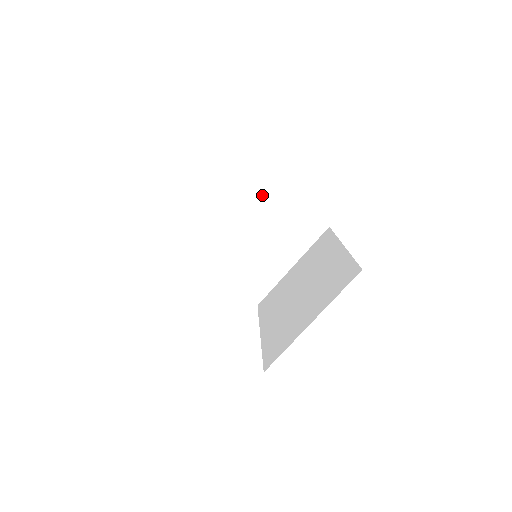
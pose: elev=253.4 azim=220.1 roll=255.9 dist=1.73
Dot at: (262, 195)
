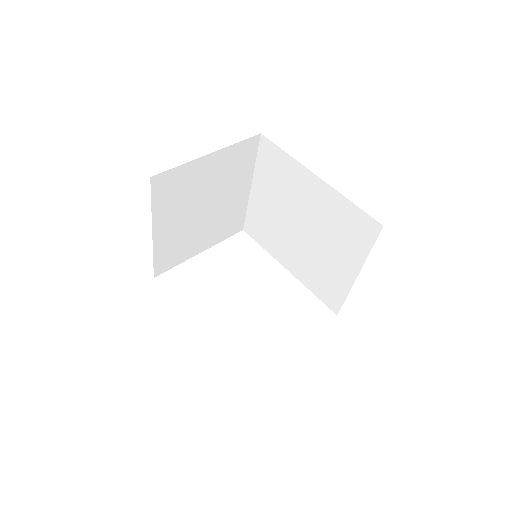
Dot at: (186, 183)
